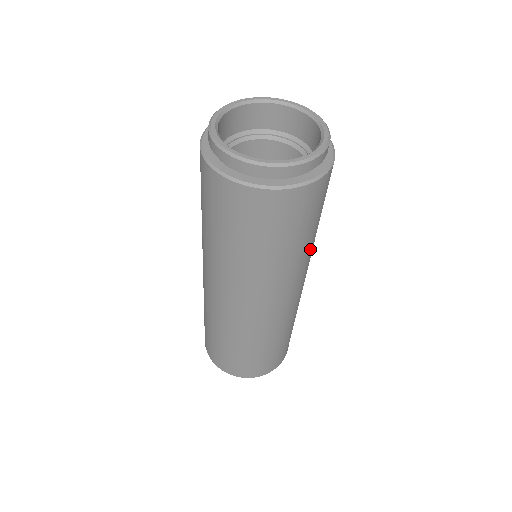
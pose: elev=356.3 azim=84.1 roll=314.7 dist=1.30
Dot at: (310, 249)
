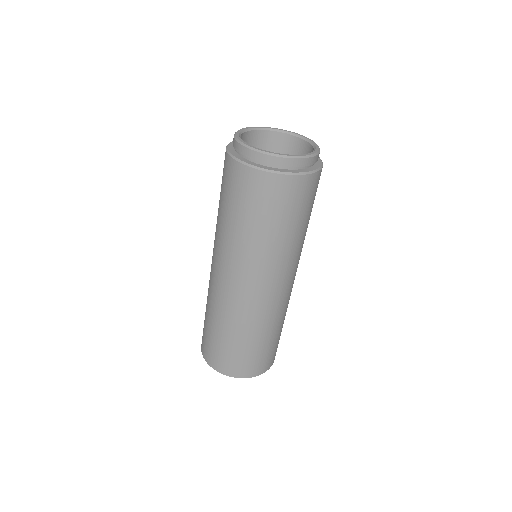
Dot at: occluded
